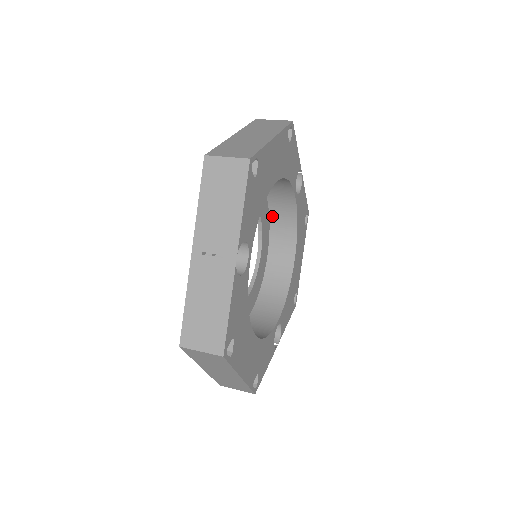
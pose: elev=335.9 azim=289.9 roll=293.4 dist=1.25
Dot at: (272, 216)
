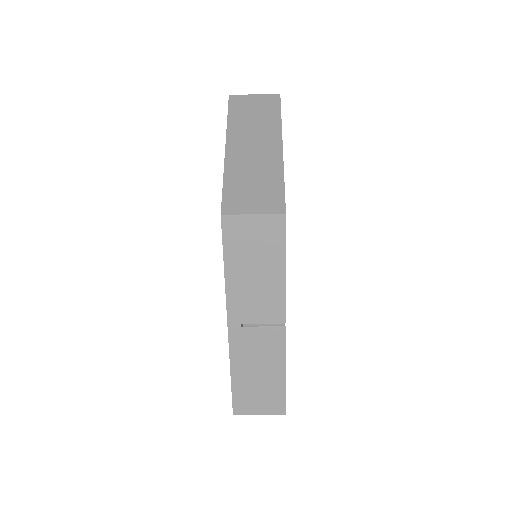
Dot at: occluded
